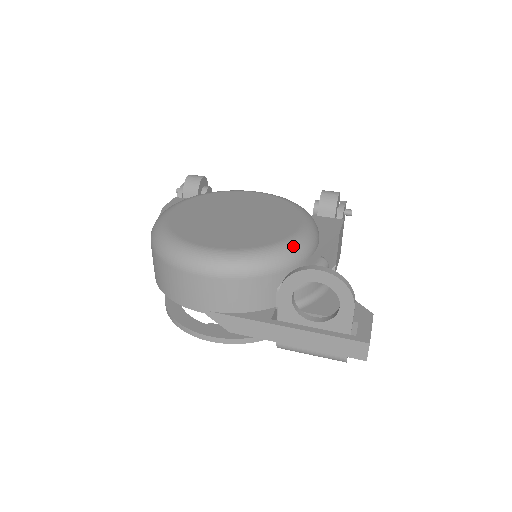
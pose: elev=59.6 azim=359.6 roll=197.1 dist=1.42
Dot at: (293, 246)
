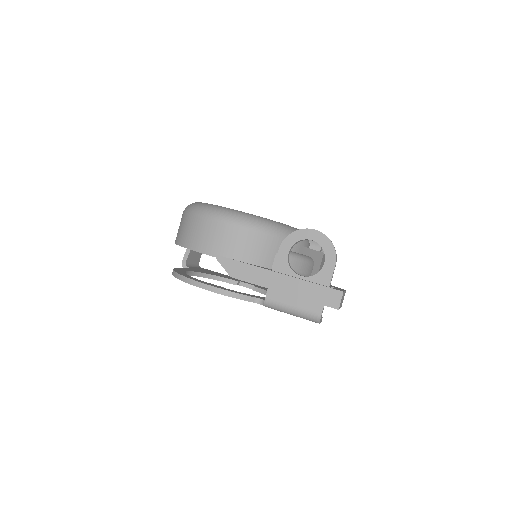
Dot at: (294, 229)
